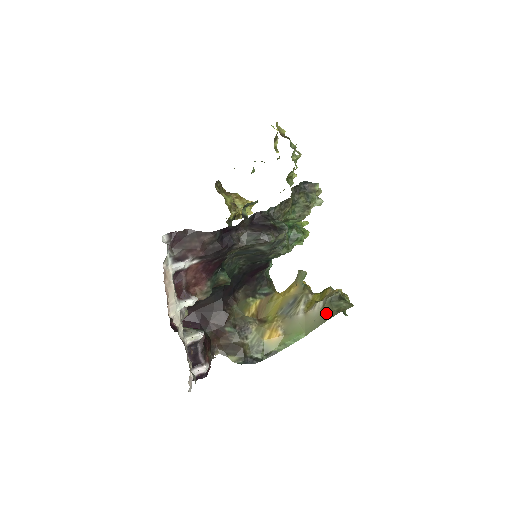
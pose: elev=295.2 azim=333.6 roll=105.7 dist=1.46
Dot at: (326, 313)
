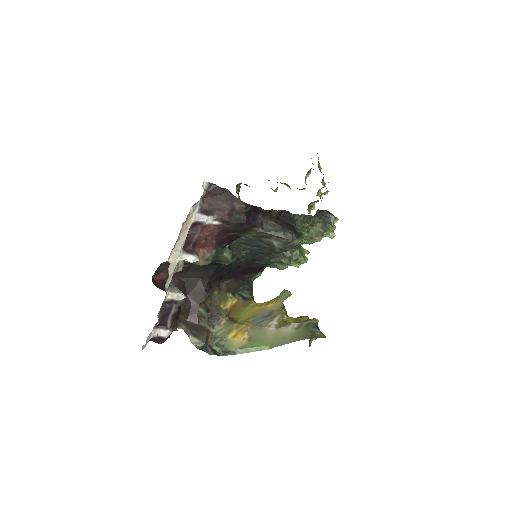
Dot at: (299, 334)
